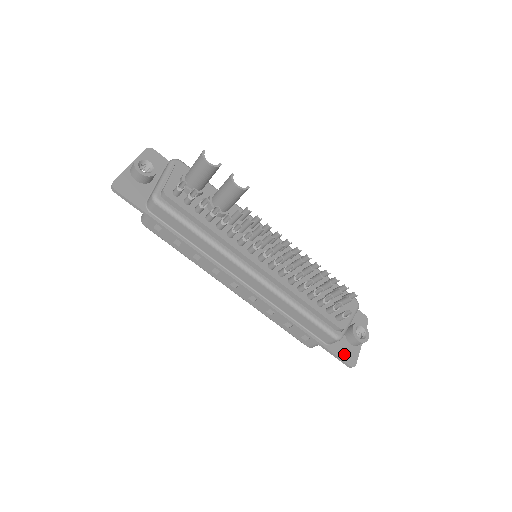
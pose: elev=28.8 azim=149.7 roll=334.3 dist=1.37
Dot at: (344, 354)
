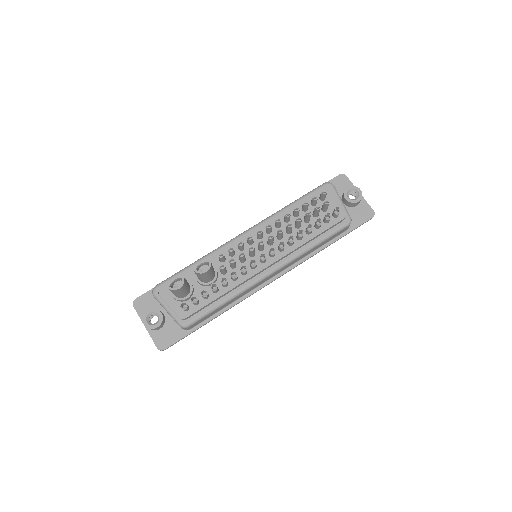
Dot at: (361, 217)
